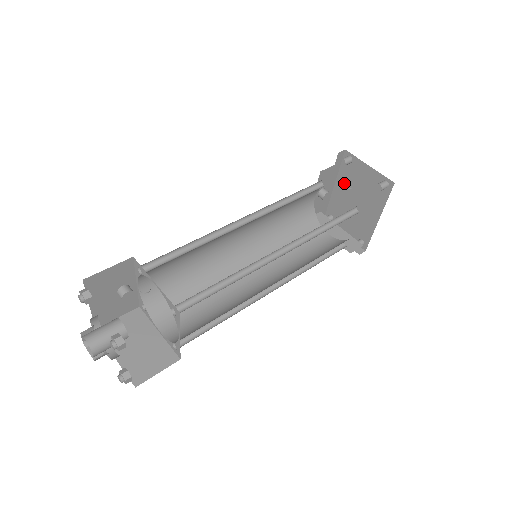
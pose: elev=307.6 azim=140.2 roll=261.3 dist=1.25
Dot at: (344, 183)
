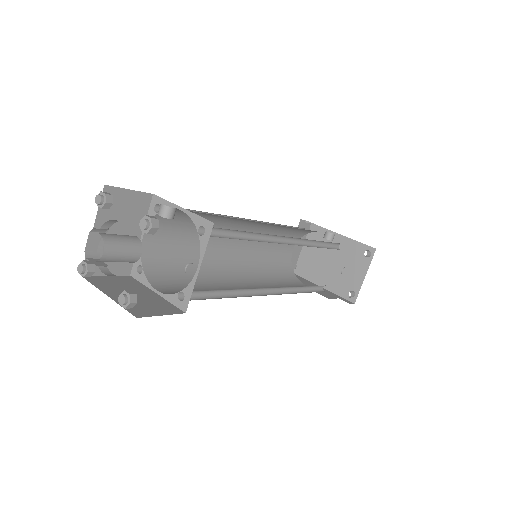
Dot at: (344, 247)
